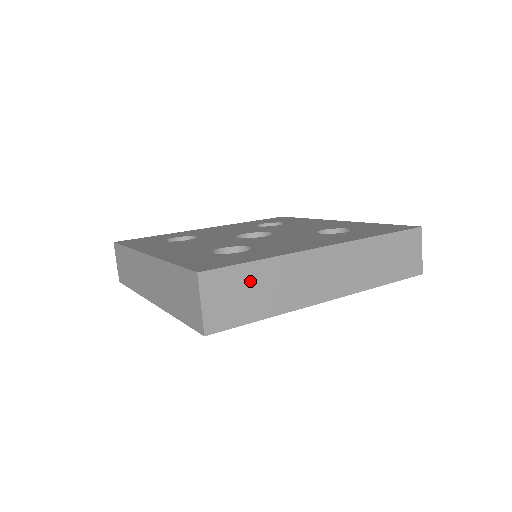
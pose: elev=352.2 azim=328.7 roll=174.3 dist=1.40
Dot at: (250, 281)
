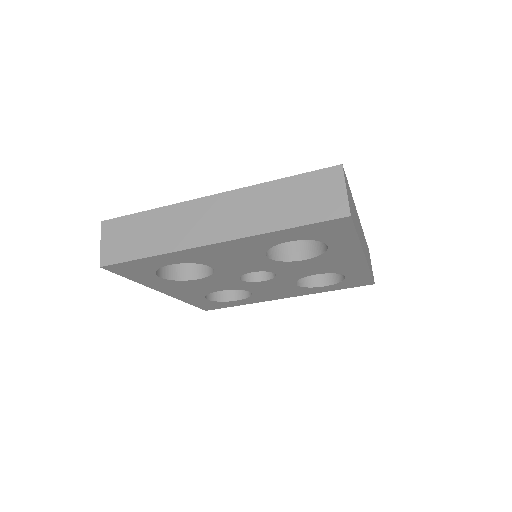
Dot at: (351, 200)
